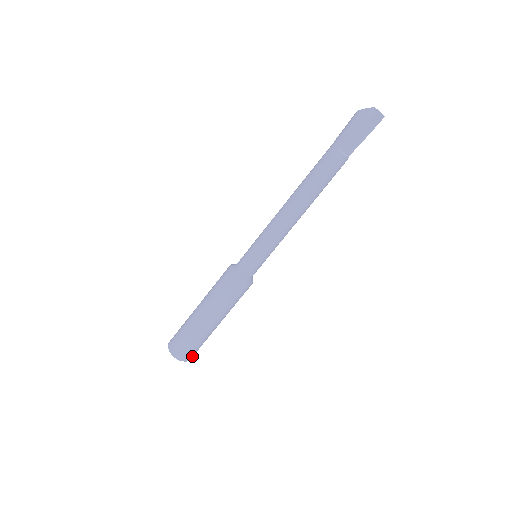
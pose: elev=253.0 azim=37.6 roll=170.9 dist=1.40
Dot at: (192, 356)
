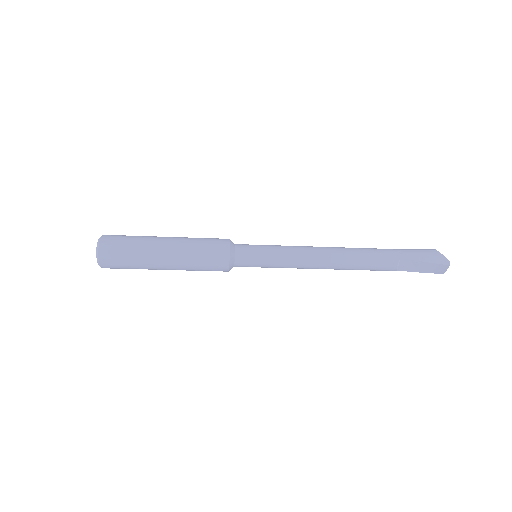
Dot at: (110, 268)
